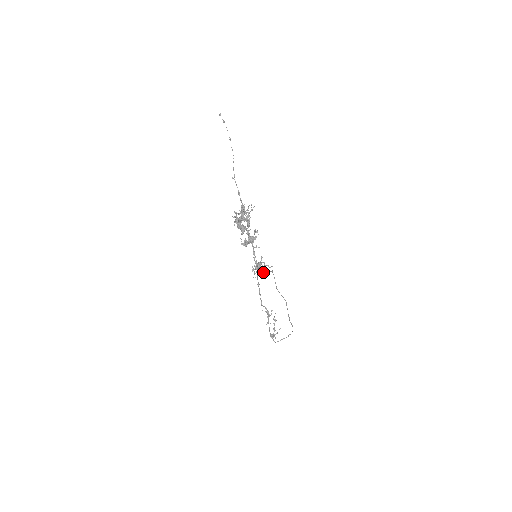
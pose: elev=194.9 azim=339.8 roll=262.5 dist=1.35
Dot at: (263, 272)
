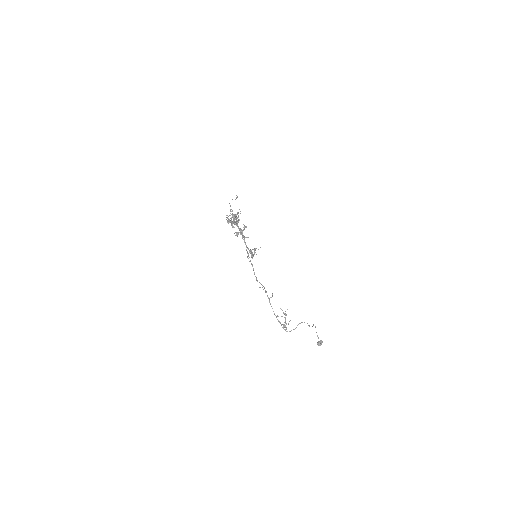
Dot at: (252, 252)
